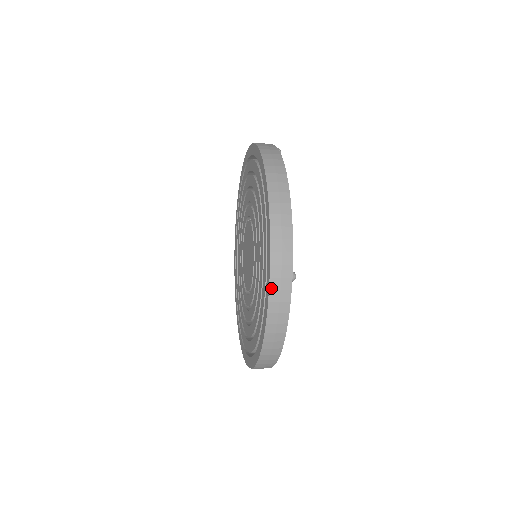
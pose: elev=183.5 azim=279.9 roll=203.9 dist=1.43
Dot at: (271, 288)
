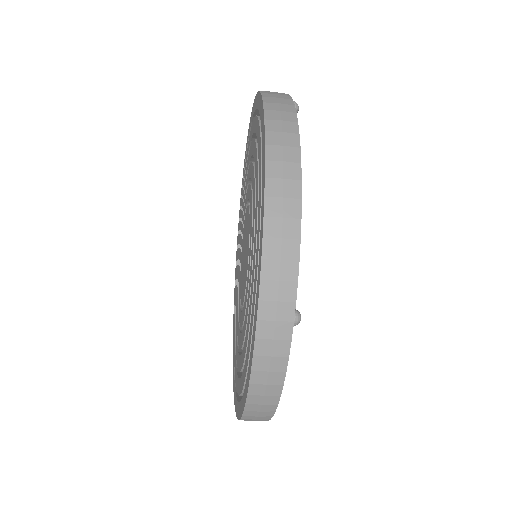
Dot at: (258, 336)
